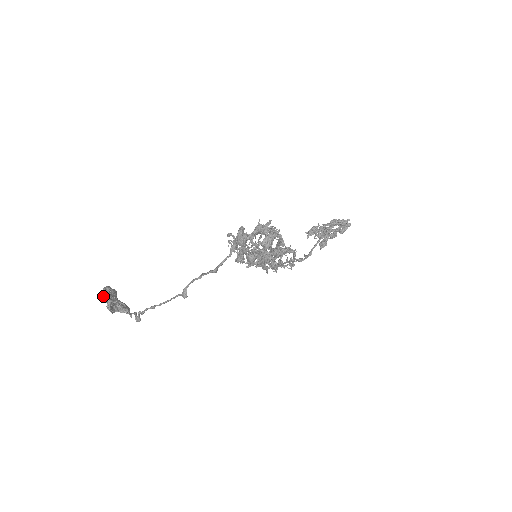
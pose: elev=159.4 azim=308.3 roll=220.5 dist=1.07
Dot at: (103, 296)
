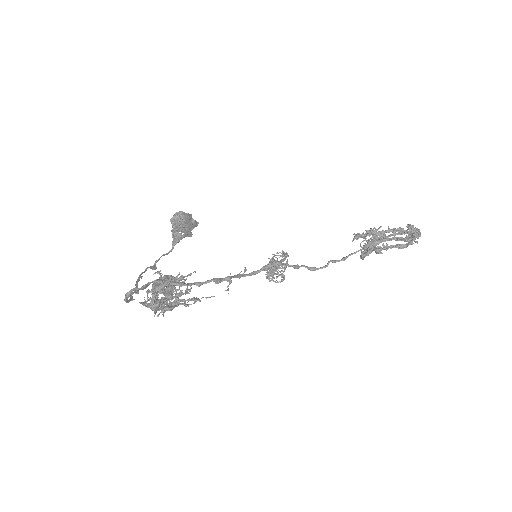
Dot at: (170, 221)
